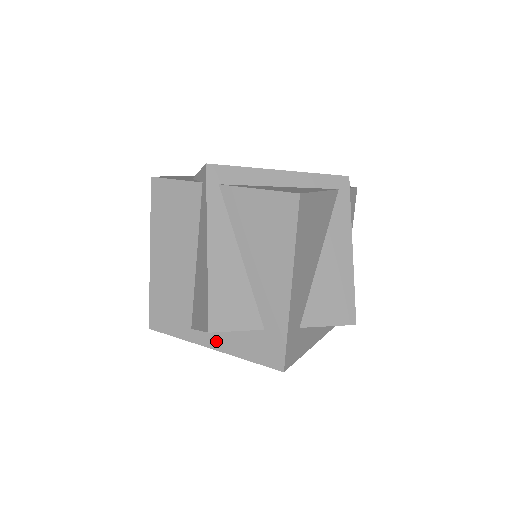
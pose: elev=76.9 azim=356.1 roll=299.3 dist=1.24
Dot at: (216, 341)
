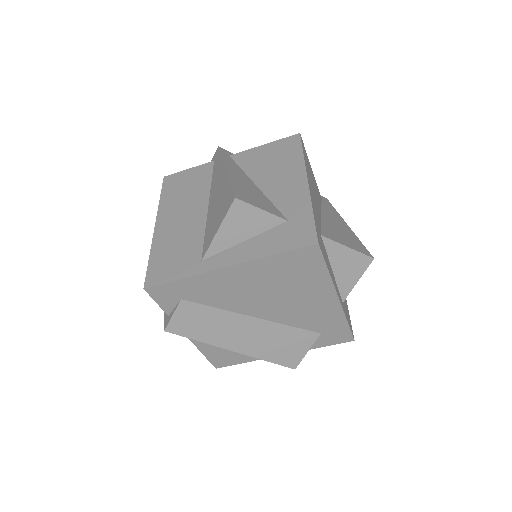
Dot at: (233, 257)
